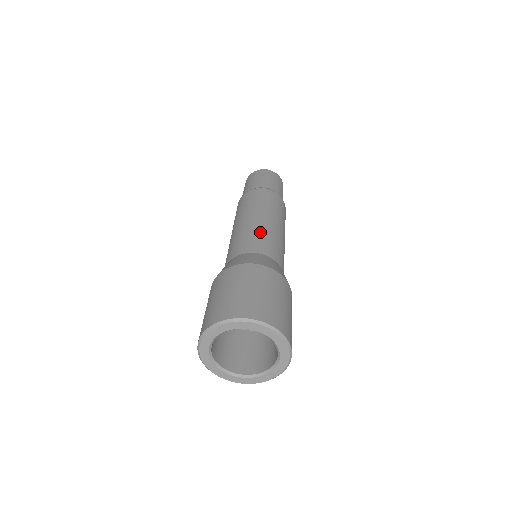
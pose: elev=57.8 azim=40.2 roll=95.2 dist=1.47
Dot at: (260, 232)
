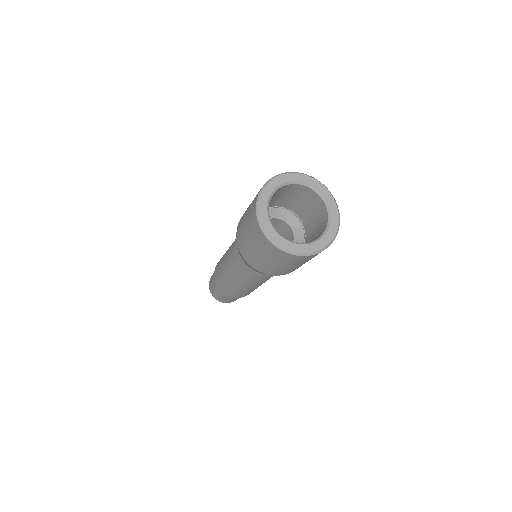
Dot at: occluded
